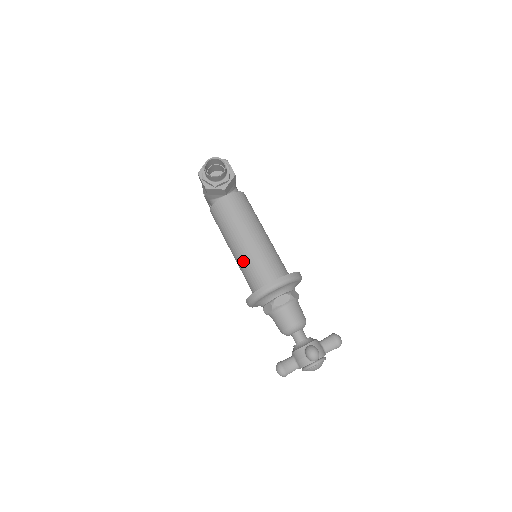
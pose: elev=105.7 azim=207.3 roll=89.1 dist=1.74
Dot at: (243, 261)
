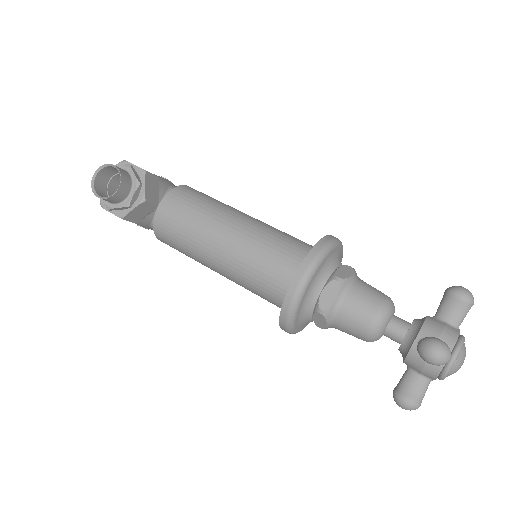
Dot at: (239, 278)
